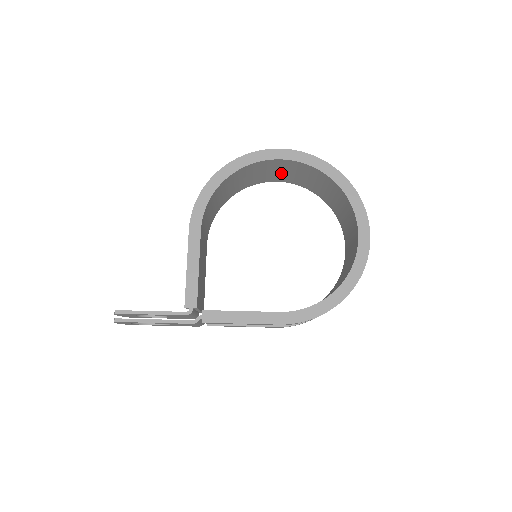
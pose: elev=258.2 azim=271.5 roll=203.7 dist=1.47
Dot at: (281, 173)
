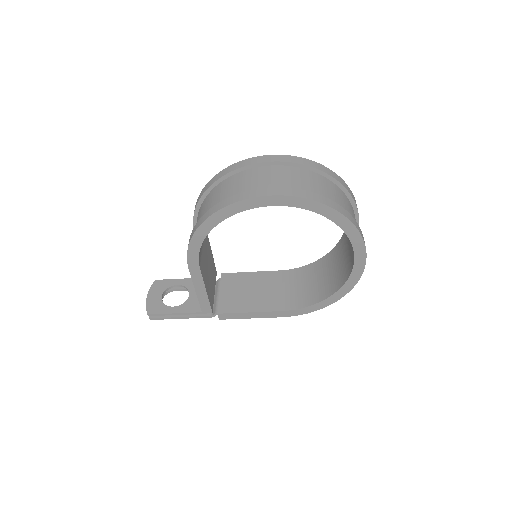
Dot at: occluded
